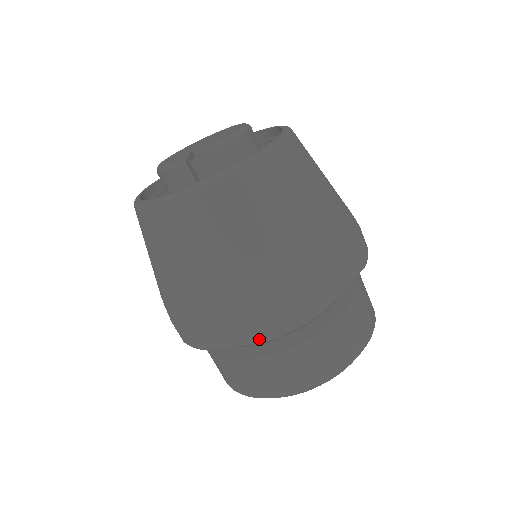
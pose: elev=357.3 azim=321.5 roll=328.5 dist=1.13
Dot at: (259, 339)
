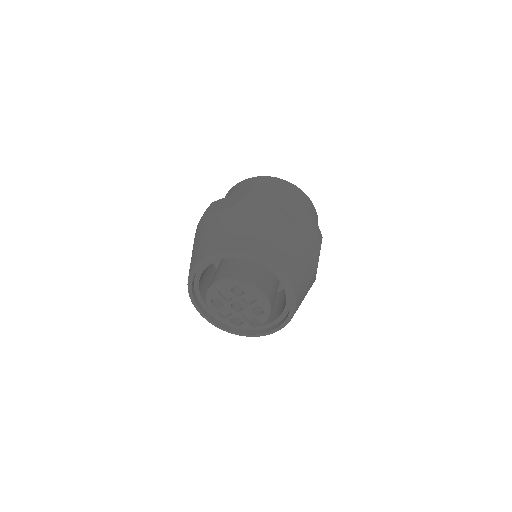
Dot at: occluded
